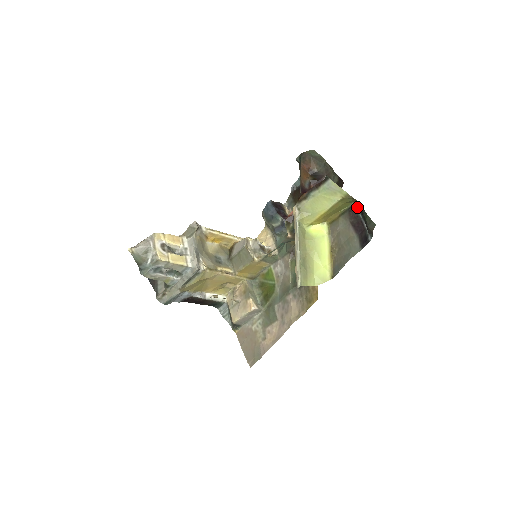
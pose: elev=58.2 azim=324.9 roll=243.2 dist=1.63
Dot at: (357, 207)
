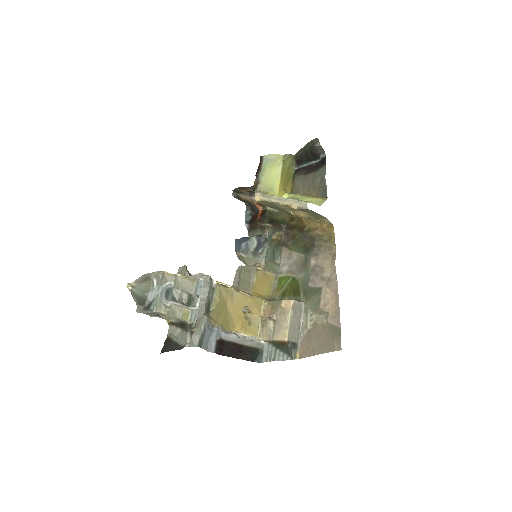
Dot at: (299, 166)
